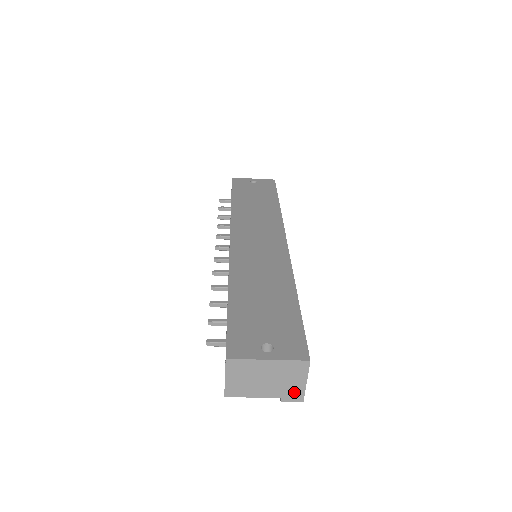
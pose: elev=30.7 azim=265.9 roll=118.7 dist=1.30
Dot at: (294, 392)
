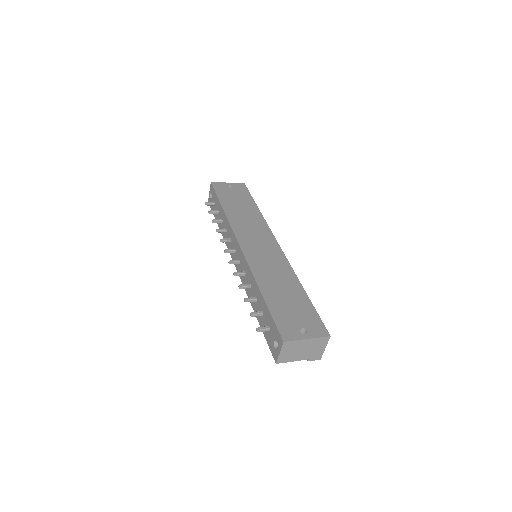
Dot at: (317, 355)
